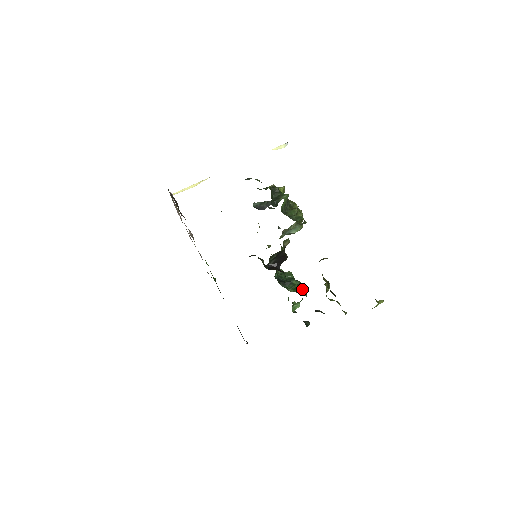
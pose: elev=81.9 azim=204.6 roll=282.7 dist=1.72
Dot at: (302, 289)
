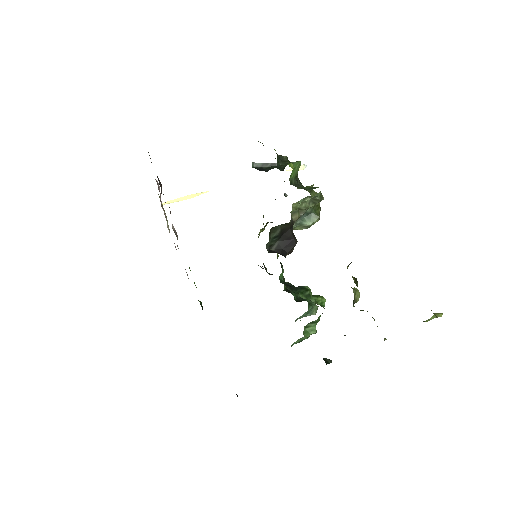
Dot at: (319, 300)
